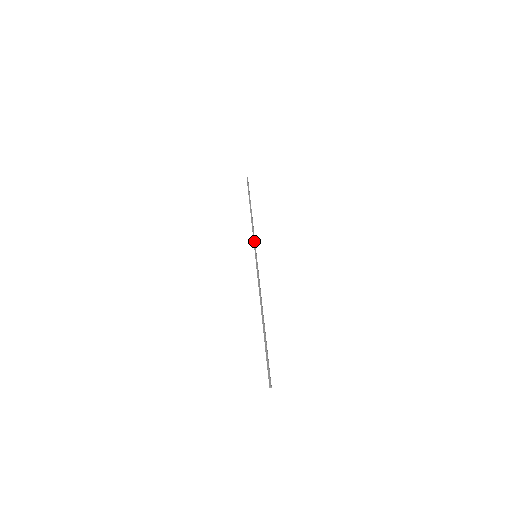
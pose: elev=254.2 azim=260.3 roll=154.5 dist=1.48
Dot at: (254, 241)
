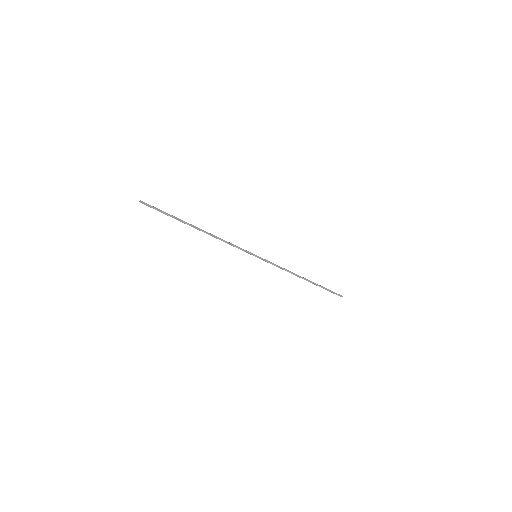
Dot at: occluded
